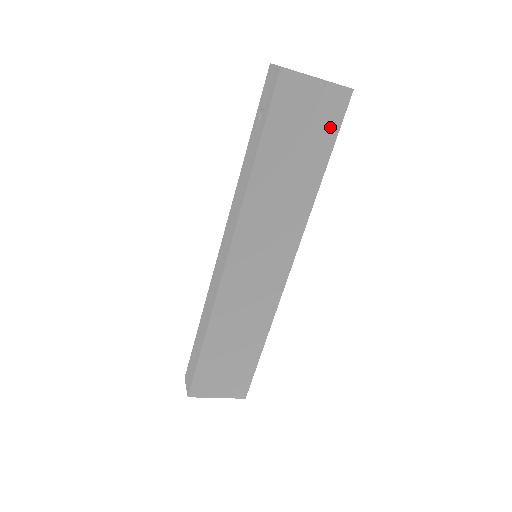
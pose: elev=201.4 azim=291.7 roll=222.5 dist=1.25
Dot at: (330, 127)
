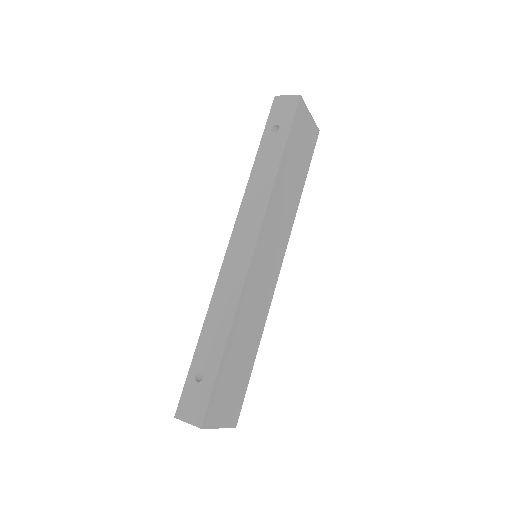
Dot at: (310, 152)
